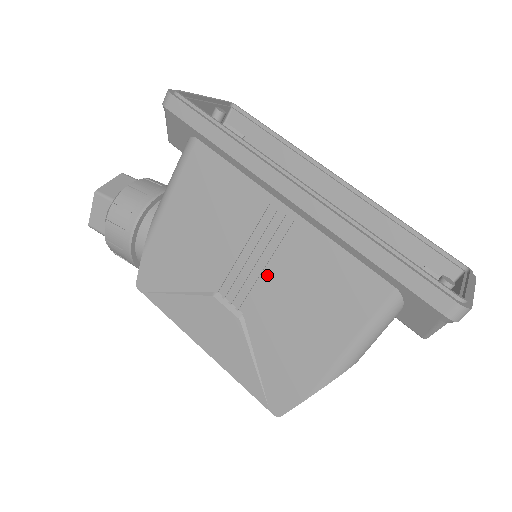
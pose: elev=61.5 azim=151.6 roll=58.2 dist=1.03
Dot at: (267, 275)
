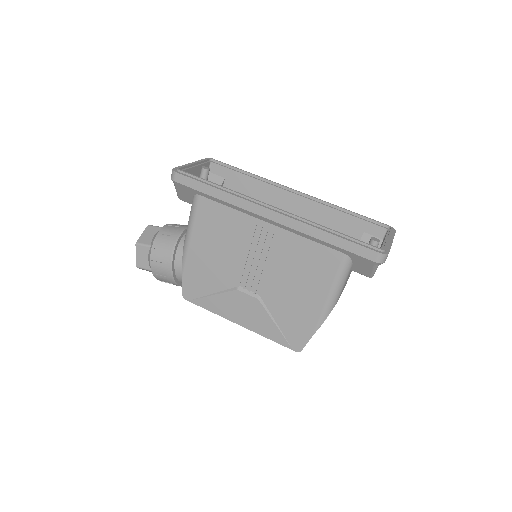
Dot at: (267, 267)
